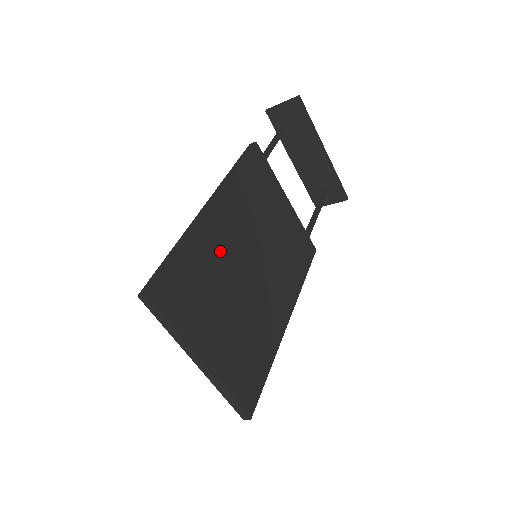
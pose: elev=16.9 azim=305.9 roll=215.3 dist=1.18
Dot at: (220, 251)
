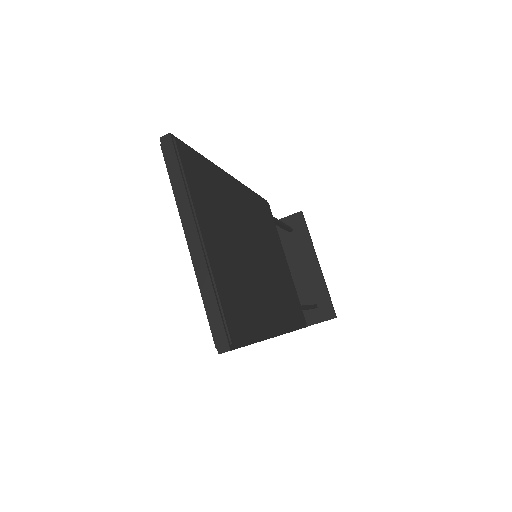
Dot at: (231, 202)
